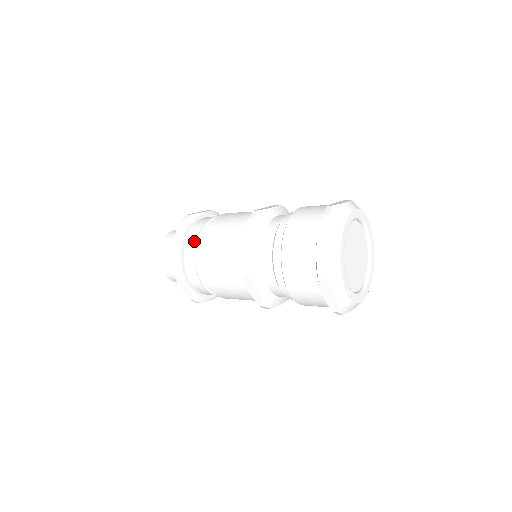
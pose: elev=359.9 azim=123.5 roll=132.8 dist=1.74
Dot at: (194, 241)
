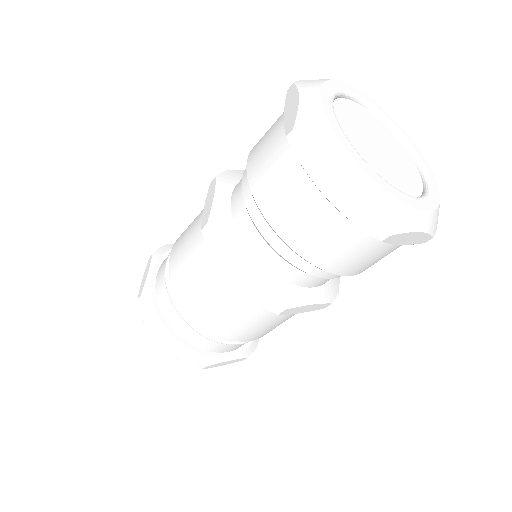
Dot at: occluded
